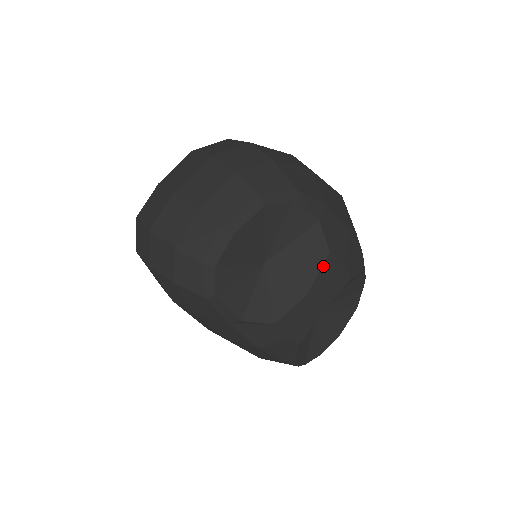
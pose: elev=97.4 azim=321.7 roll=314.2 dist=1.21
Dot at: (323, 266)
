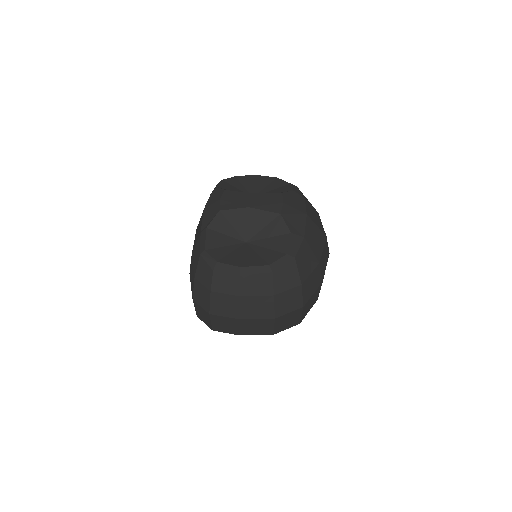
Dot at: (273, 193)
